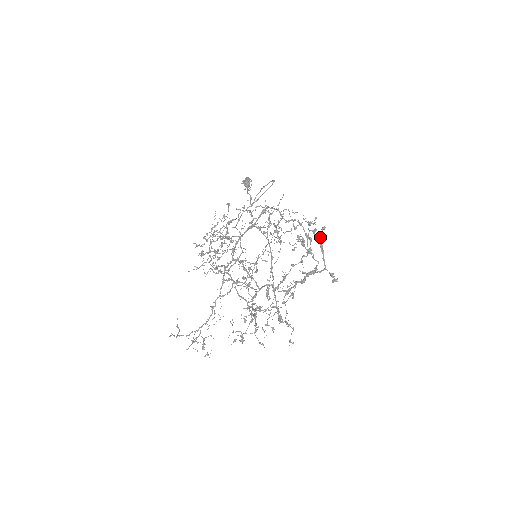
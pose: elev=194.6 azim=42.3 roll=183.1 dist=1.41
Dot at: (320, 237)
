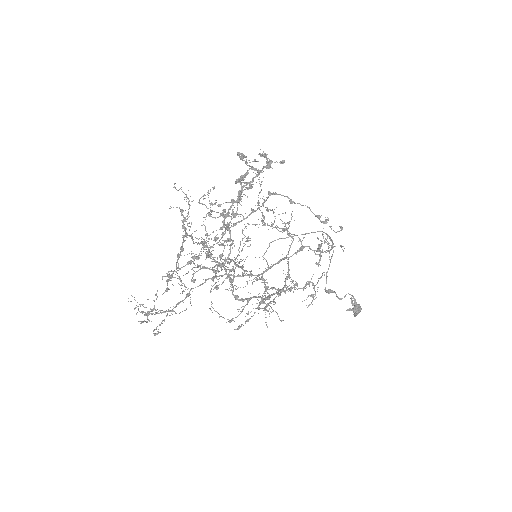
Dot at: (264, 154)
